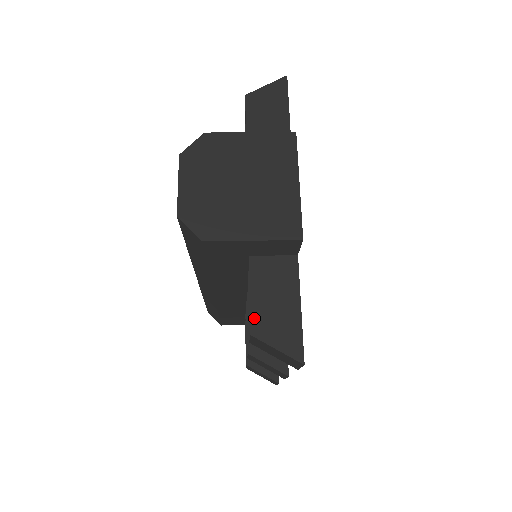
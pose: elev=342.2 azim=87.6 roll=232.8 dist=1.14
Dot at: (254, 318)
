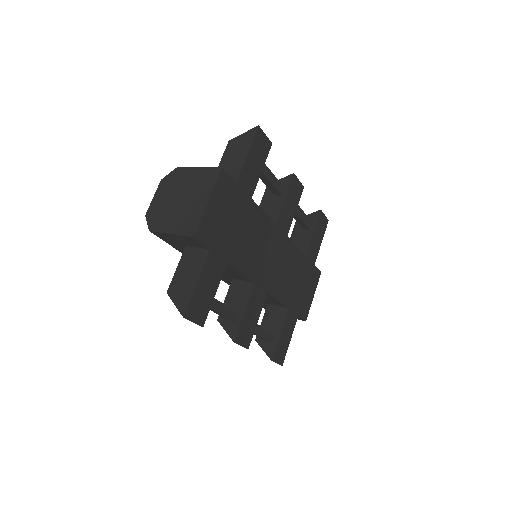
Dot at: (172, 283)
